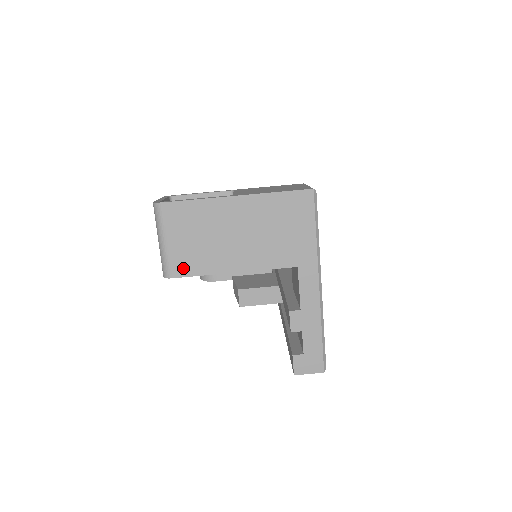
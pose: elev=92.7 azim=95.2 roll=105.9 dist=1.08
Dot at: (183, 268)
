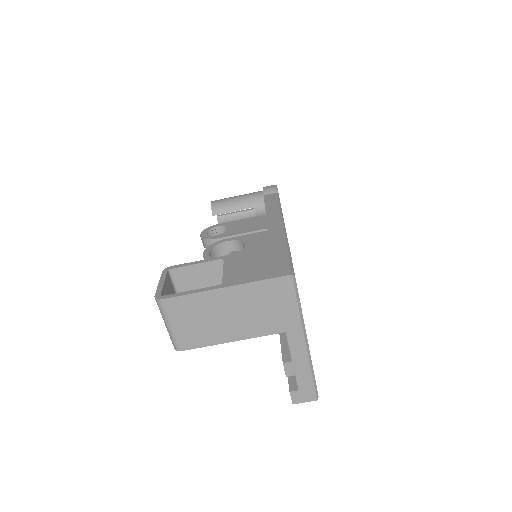
Dot at: (189, 343)
